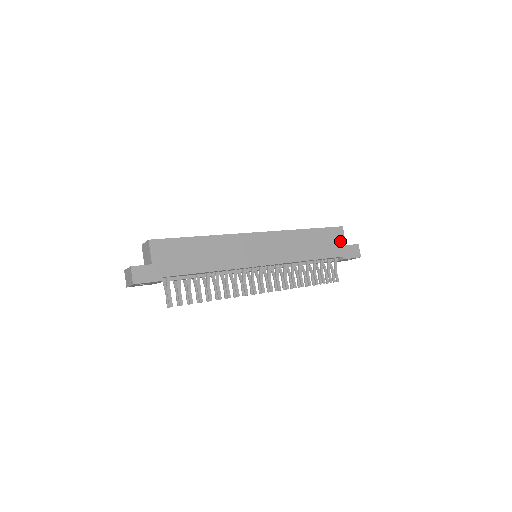
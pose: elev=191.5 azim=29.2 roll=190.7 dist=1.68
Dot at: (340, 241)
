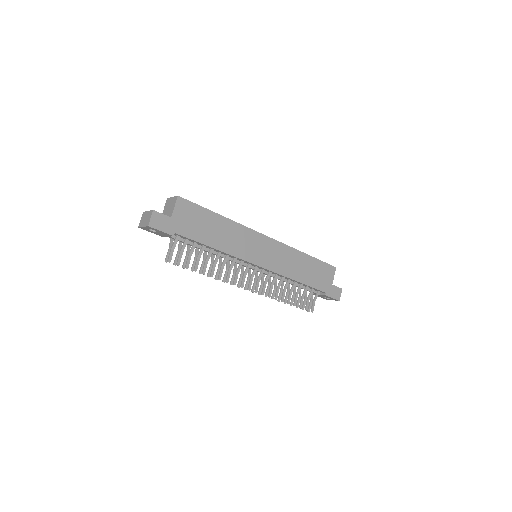
Dot at: (329, 278)
